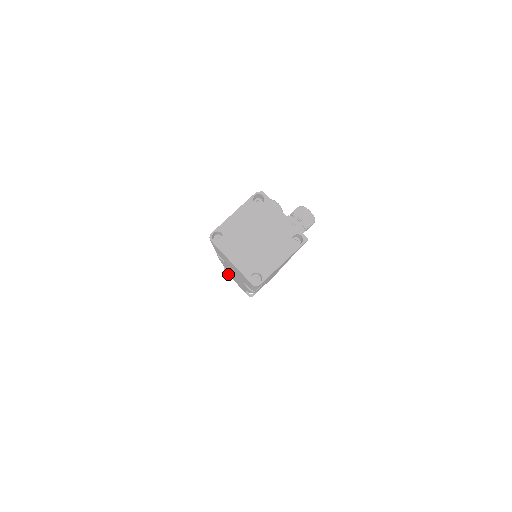
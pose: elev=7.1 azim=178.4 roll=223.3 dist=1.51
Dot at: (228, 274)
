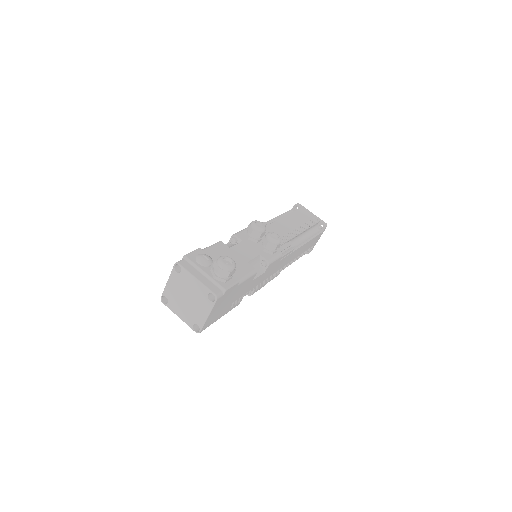
Dot at: occluded
